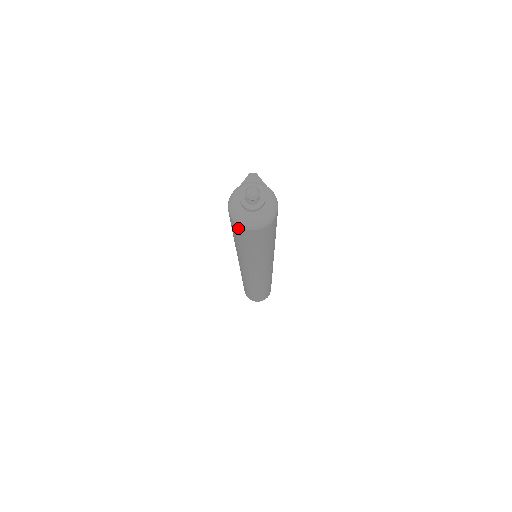
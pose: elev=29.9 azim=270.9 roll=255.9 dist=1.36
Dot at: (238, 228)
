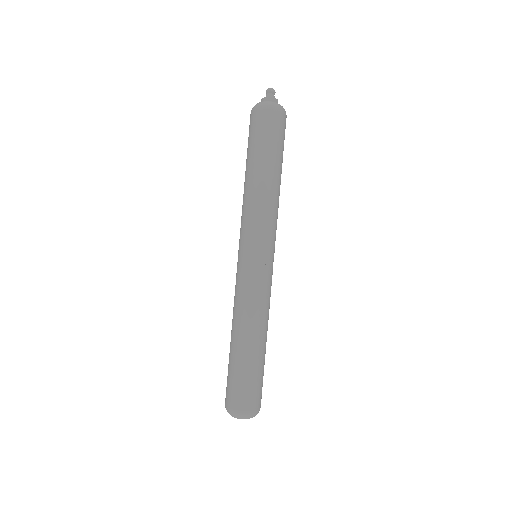
Dot at: (258, 116)
